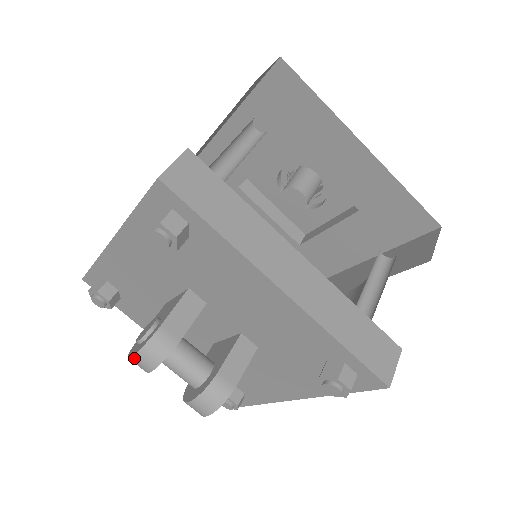
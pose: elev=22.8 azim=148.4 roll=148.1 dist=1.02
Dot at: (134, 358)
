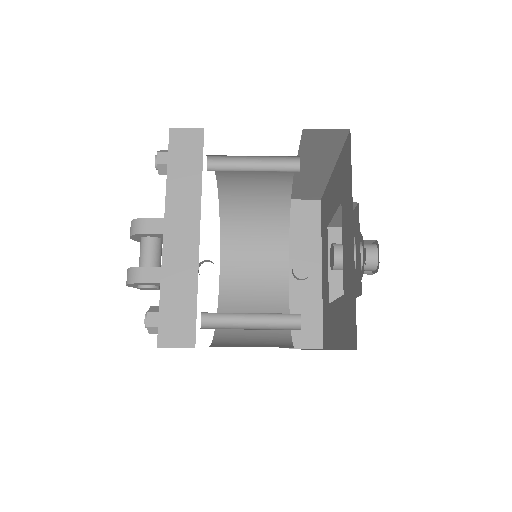
Dot at: occluded
